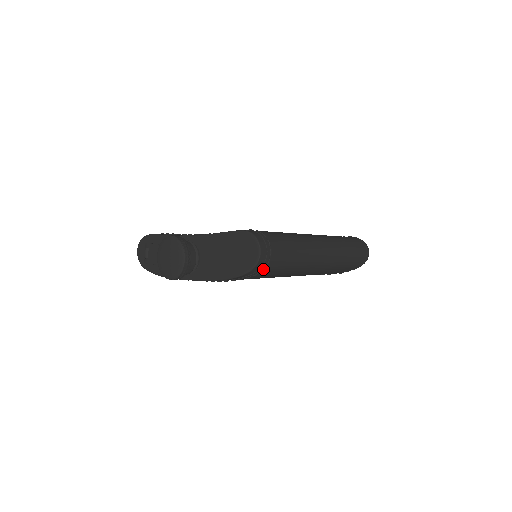
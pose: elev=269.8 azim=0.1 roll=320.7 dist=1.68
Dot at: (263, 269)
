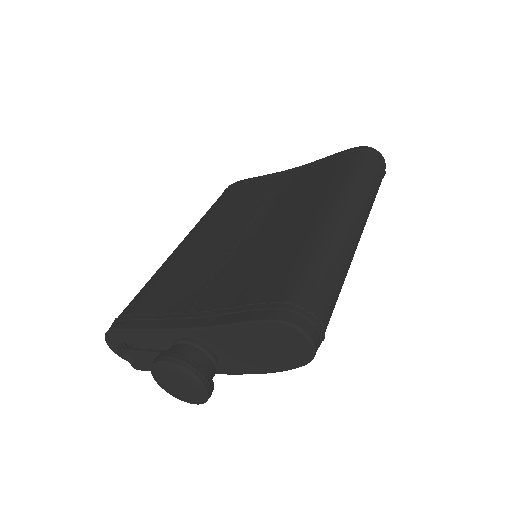
Dot at: occluded
